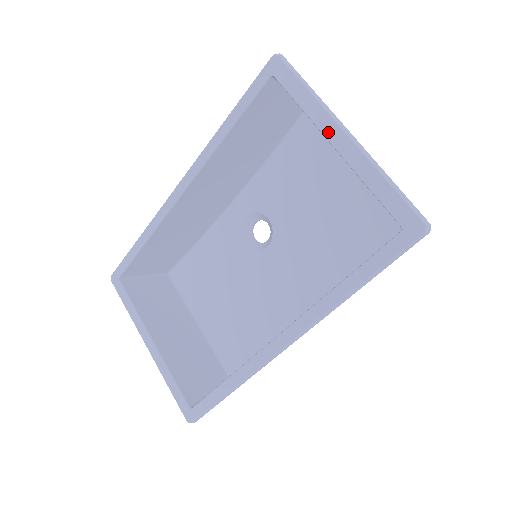
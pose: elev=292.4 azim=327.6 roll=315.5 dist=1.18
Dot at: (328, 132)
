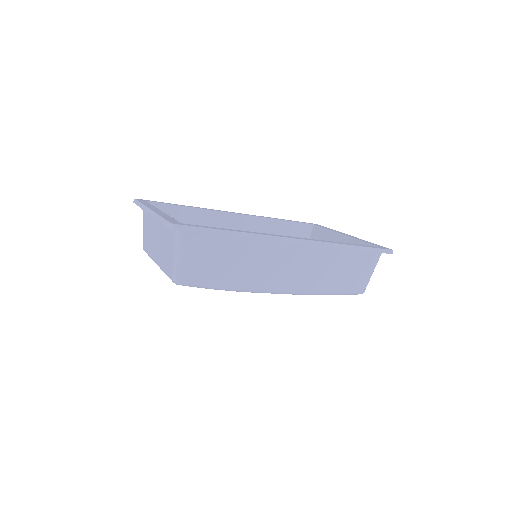
Dot at: (342, 233)
